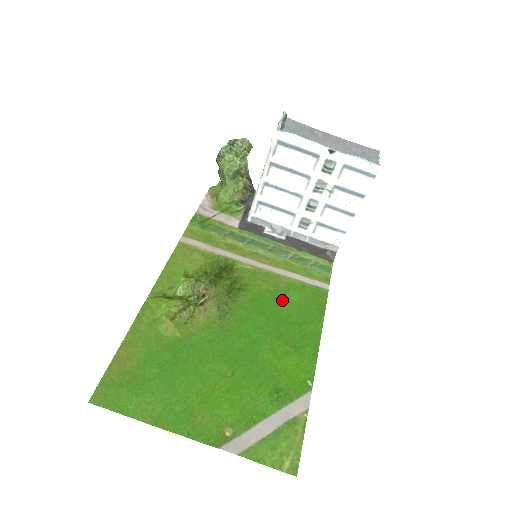
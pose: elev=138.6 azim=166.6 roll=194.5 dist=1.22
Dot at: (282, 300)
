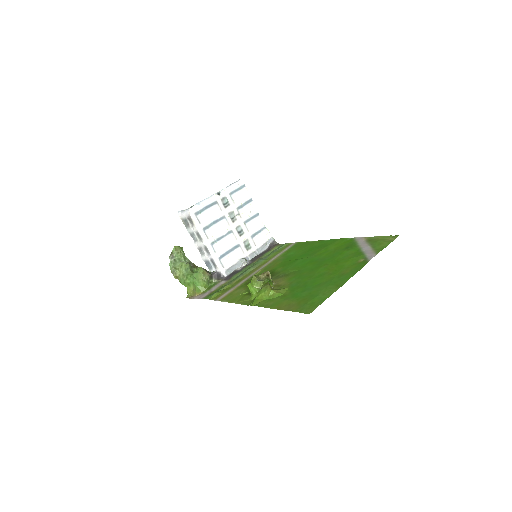
Dot at: (291, 256)
